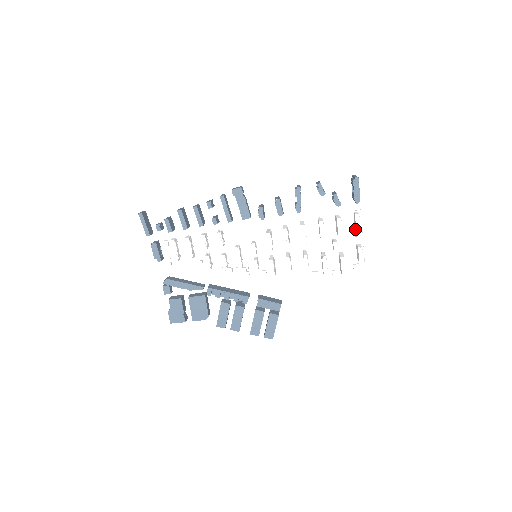
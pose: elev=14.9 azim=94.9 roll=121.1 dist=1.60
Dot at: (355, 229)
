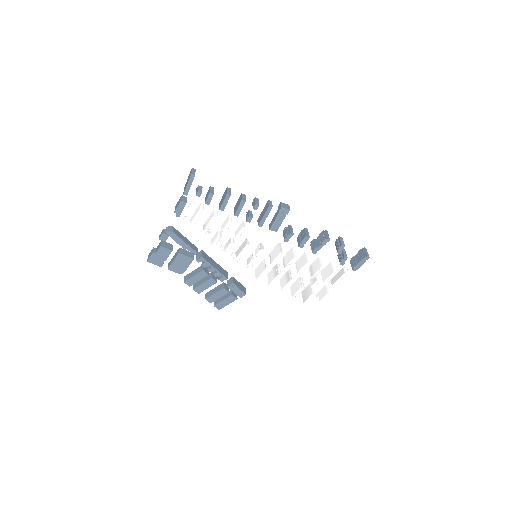
Dot at: (335, 279)
